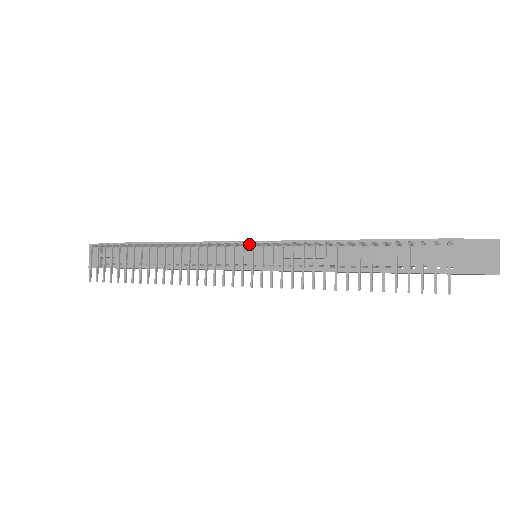
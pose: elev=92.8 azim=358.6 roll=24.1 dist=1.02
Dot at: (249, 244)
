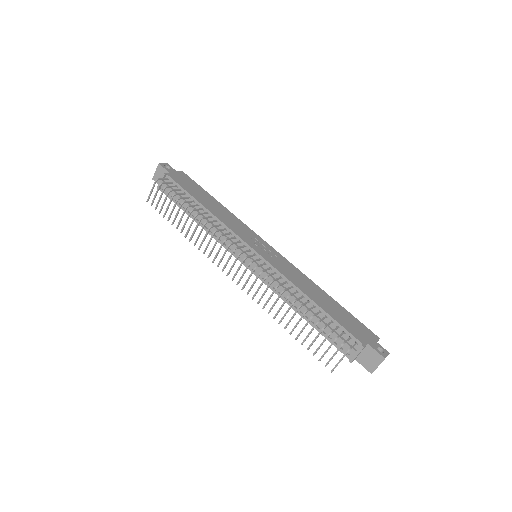
Dot at: (250, 256)
